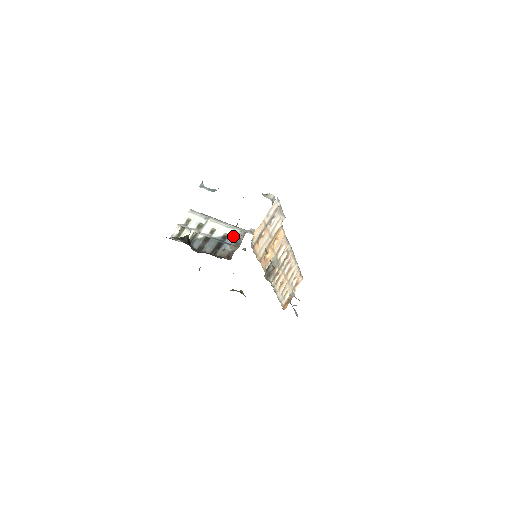
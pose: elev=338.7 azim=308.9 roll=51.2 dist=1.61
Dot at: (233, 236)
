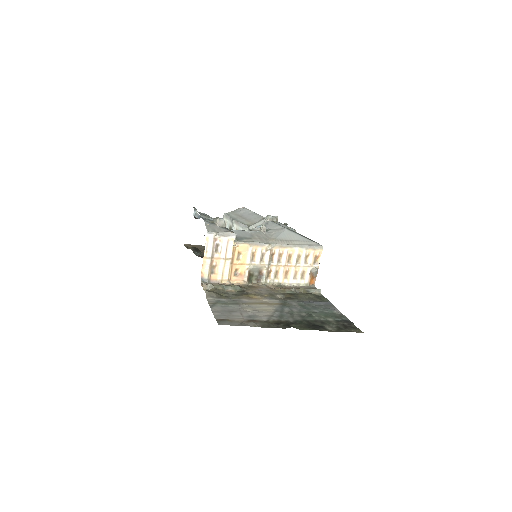
Dot at: occluded
